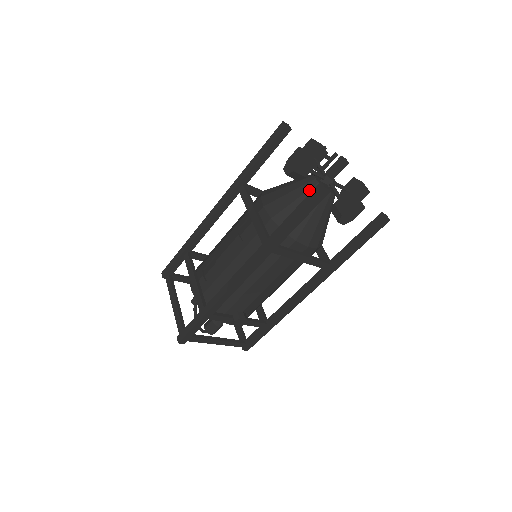
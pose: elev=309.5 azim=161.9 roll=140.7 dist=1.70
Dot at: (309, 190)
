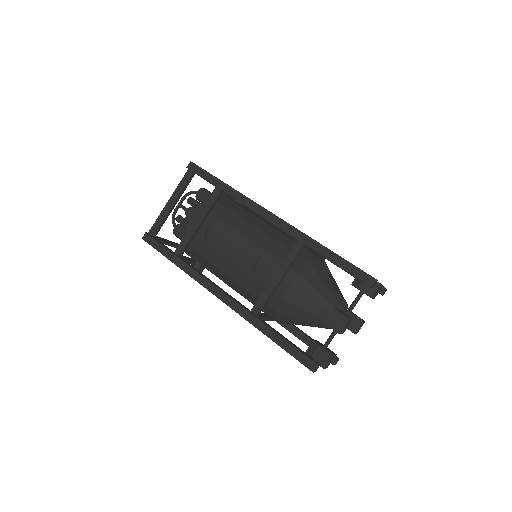
Dot at: occluded
